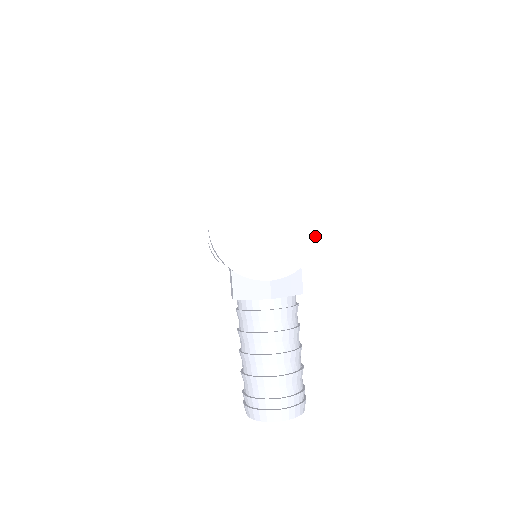
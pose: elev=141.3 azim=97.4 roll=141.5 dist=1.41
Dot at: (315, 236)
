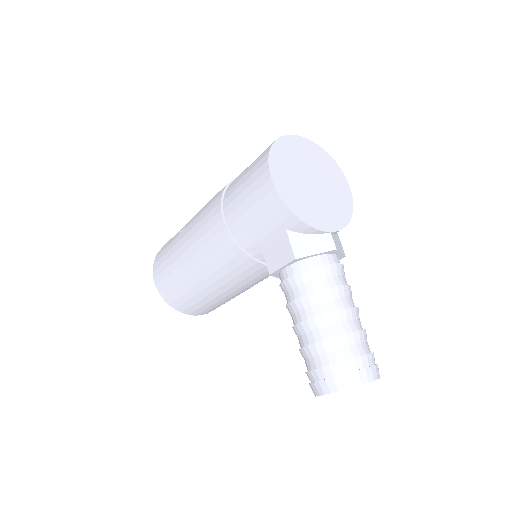
Dot at: (349, 198)
